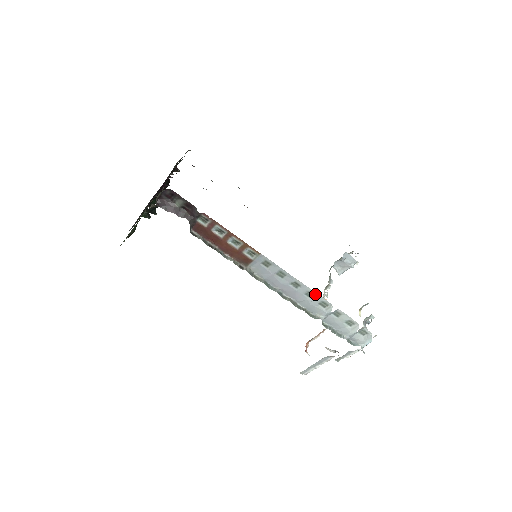
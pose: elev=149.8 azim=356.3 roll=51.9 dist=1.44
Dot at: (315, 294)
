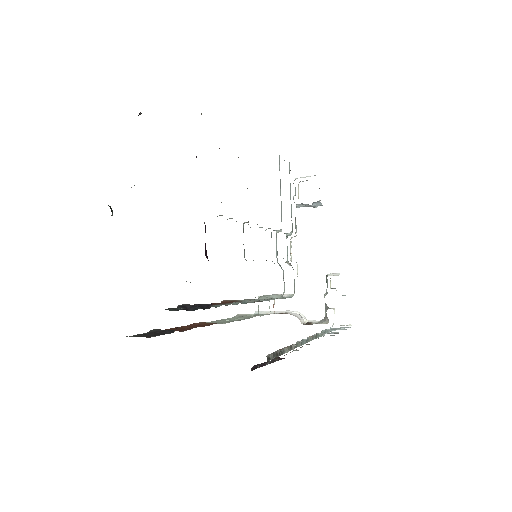
Dot at: occluded
